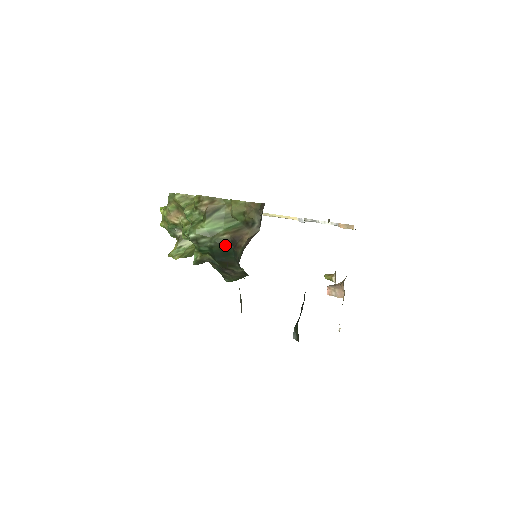
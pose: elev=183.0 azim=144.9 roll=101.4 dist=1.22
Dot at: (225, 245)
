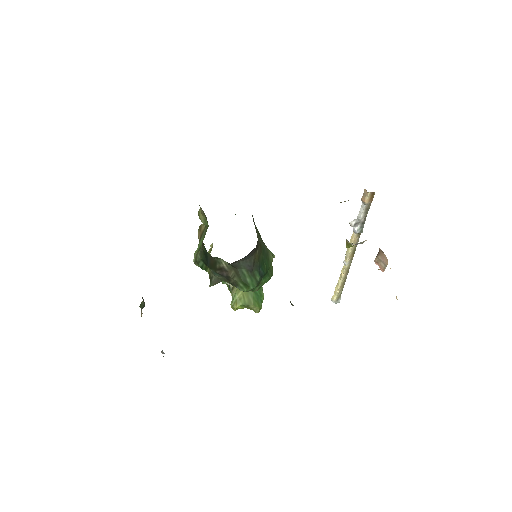
Dot at: (203, 248)
